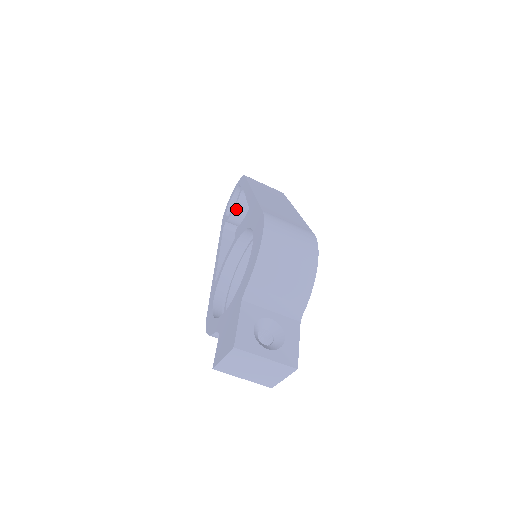
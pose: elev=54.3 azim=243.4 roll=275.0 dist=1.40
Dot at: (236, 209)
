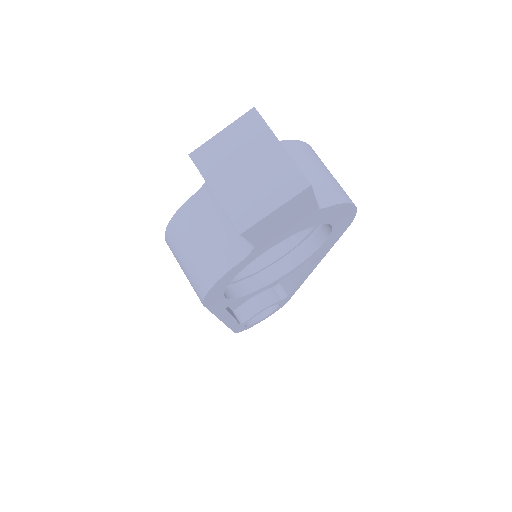
Dot at: occluded
